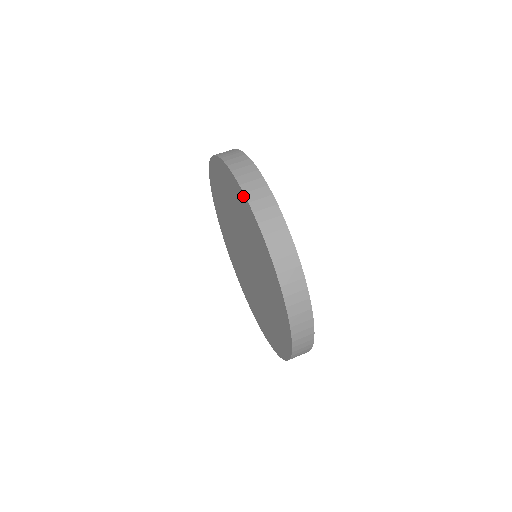
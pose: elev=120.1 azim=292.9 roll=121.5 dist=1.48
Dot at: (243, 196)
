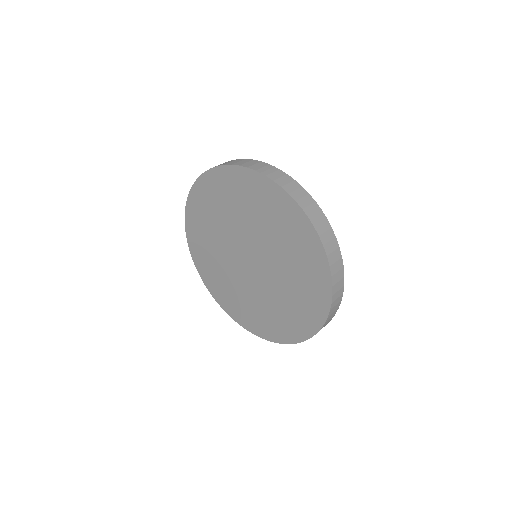
Dot at: (305, 219)
